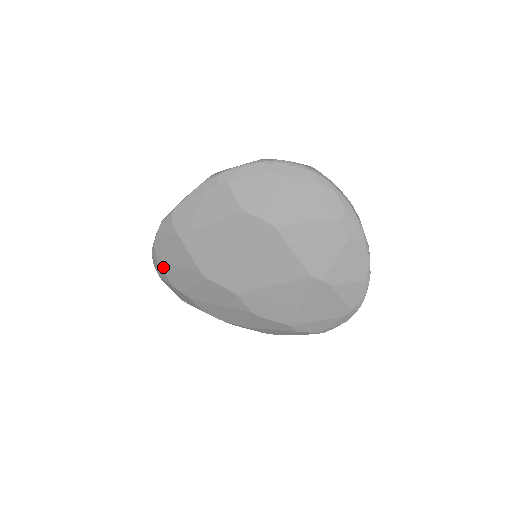
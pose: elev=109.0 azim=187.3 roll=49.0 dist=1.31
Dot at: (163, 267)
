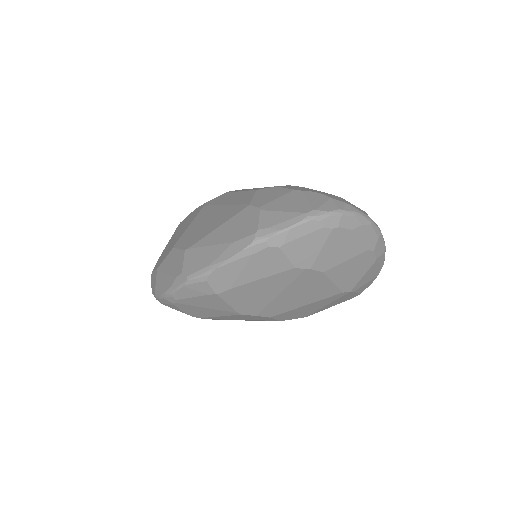
Dot at: (181, 307)
